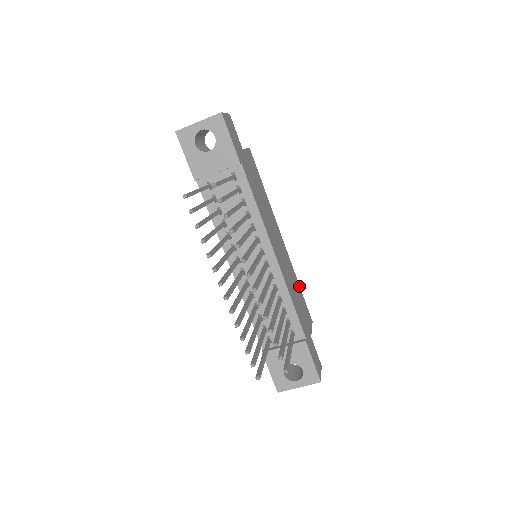
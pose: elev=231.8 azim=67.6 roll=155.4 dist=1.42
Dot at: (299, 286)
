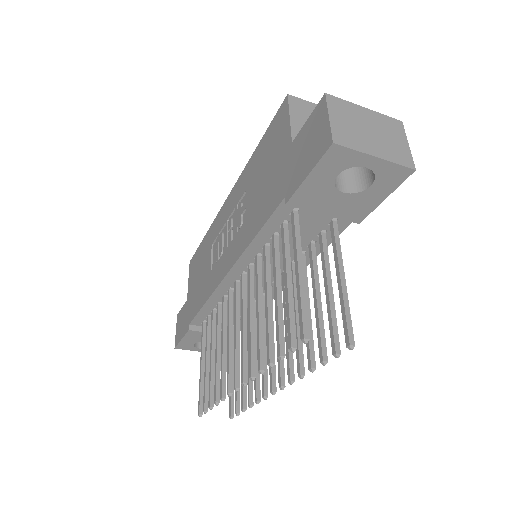
Dot at: occluded
